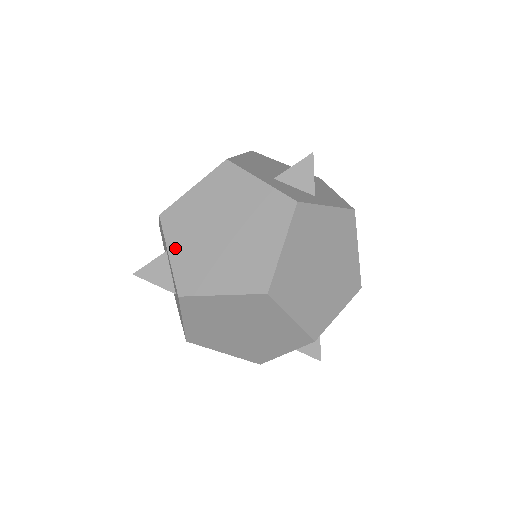
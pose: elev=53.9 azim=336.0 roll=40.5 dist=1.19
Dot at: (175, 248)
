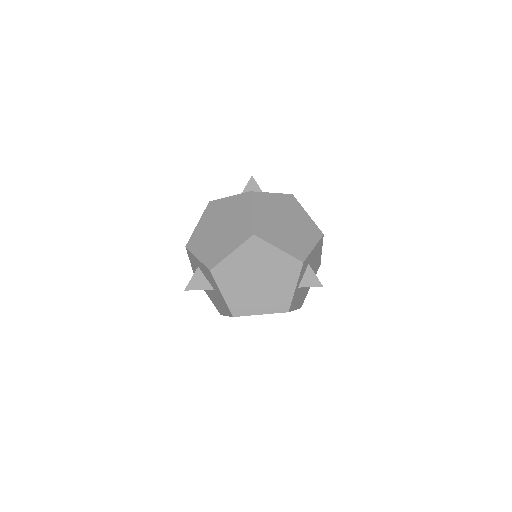
Dot at: (199, 253)
